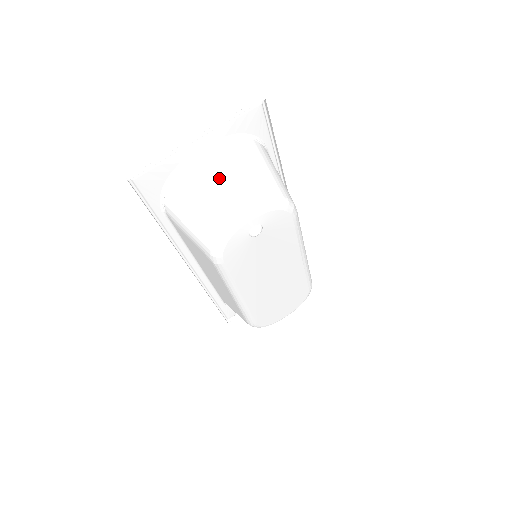
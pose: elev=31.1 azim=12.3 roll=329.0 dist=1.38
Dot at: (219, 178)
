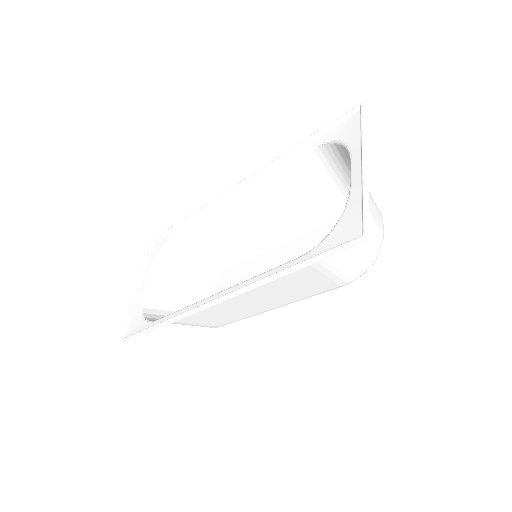
Dot at: occluded
